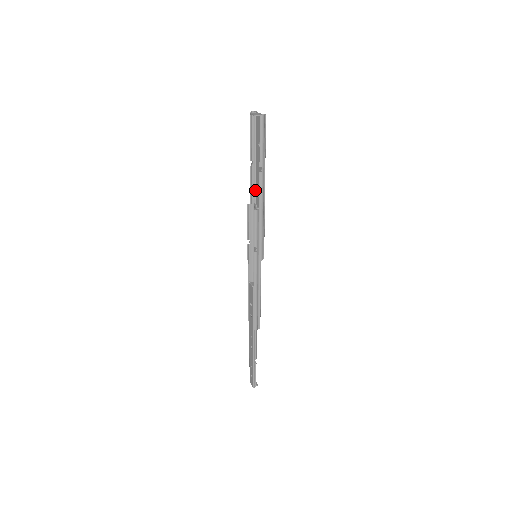
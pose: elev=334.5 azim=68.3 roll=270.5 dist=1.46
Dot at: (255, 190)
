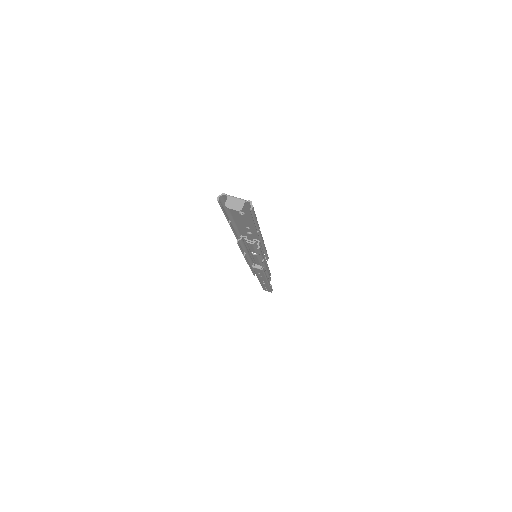
Dot at: (237, 229)
